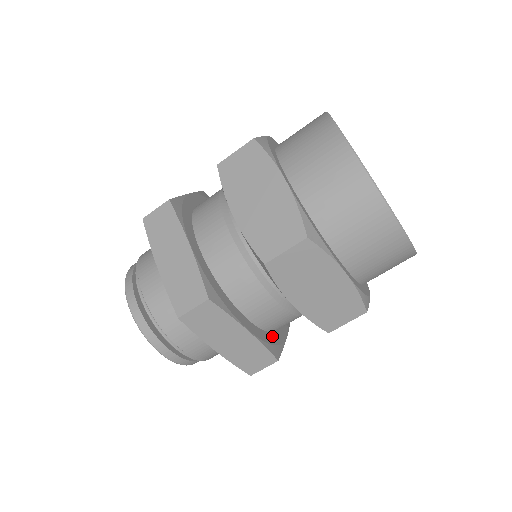
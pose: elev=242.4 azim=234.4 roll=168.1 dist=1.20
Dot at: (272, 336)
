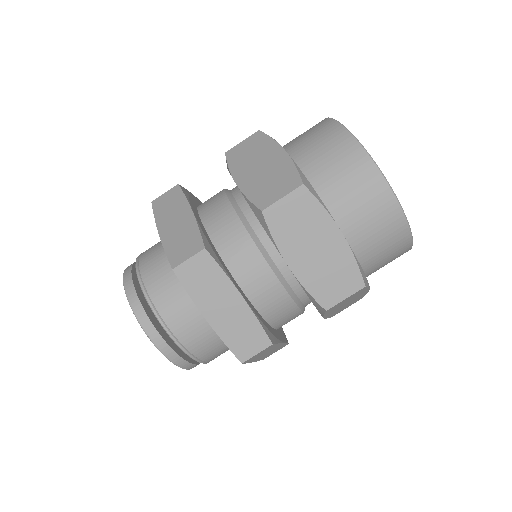
Dot at: occluded
